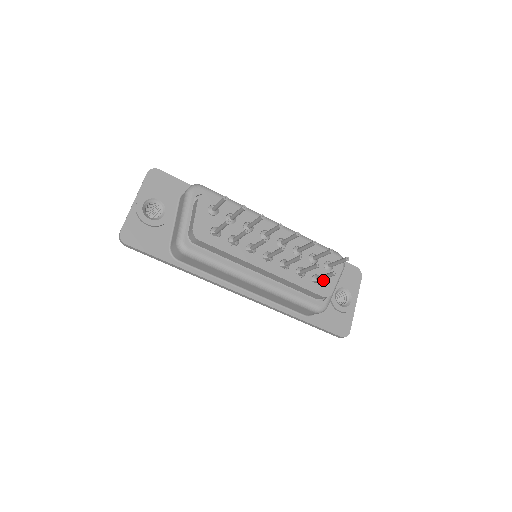
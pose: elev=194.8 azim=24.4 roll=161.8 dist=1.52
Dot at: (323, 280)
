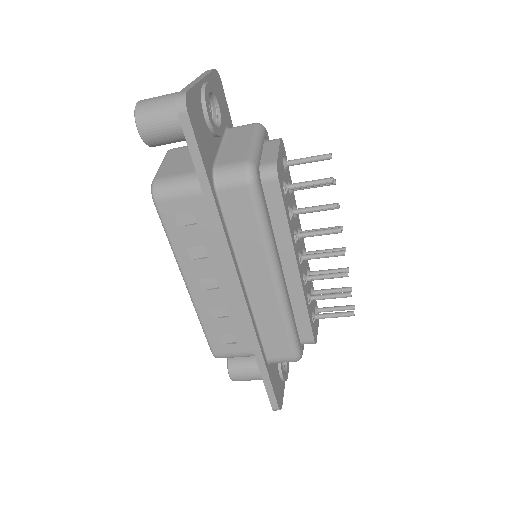
Dot at: (314, 322)
